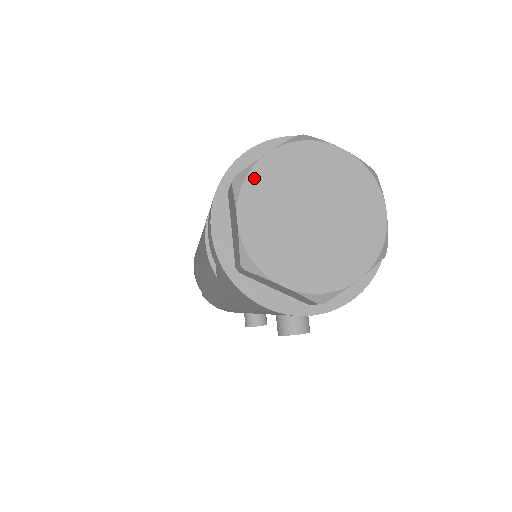
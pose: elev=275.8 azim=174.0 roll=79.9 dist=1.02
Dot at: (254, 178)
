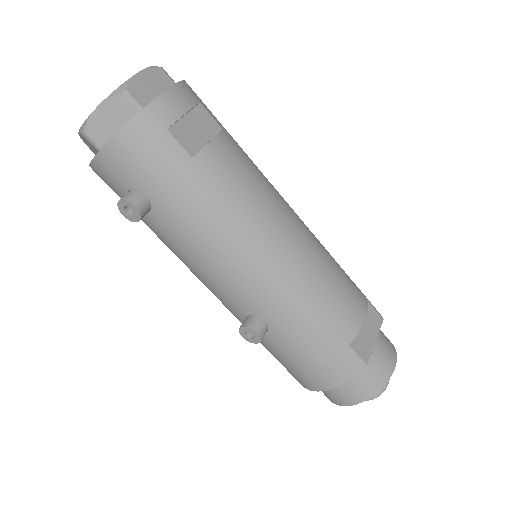
Dot at: occluded
